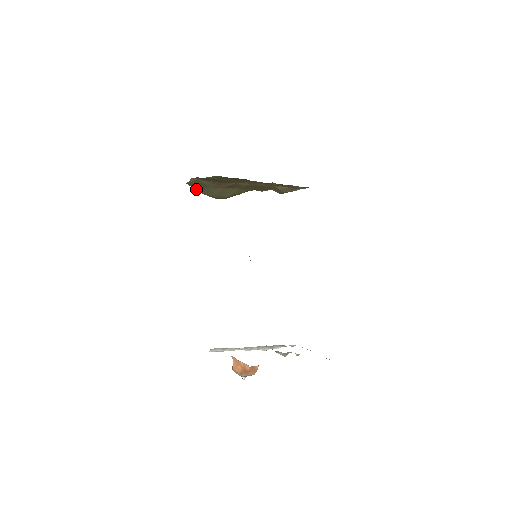
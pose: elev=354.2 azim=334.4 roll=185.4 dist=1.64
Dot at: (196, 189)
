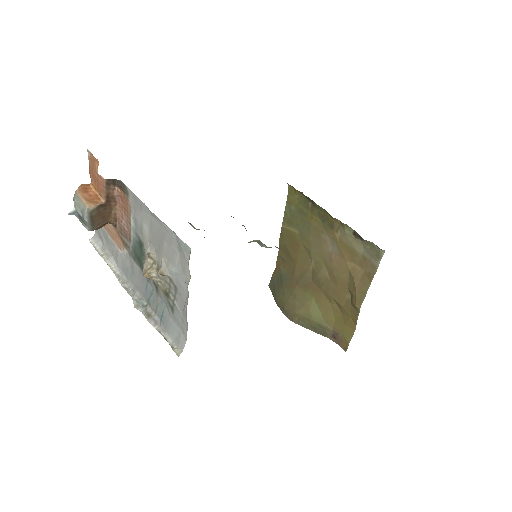
Dot at: (273, 295)
